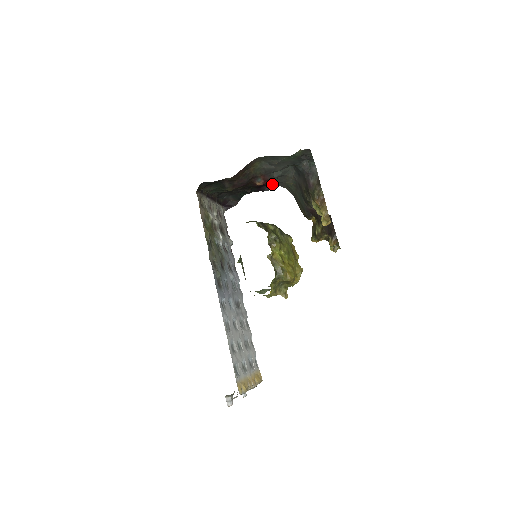
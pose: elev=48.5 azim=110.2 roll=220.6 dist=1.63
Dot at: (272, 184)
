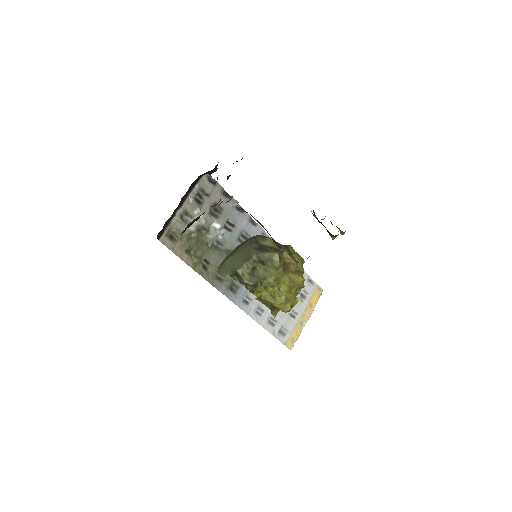
Dot at: occluded
